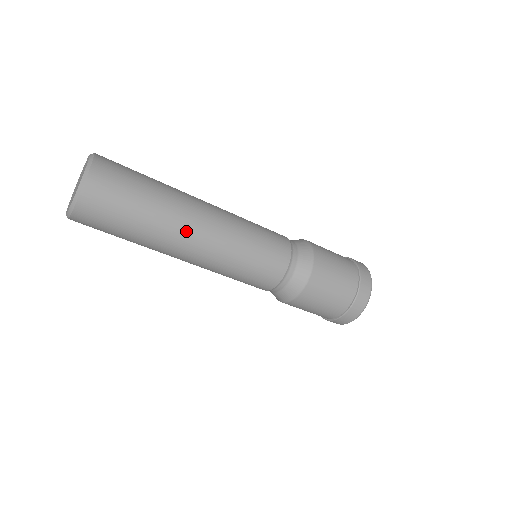
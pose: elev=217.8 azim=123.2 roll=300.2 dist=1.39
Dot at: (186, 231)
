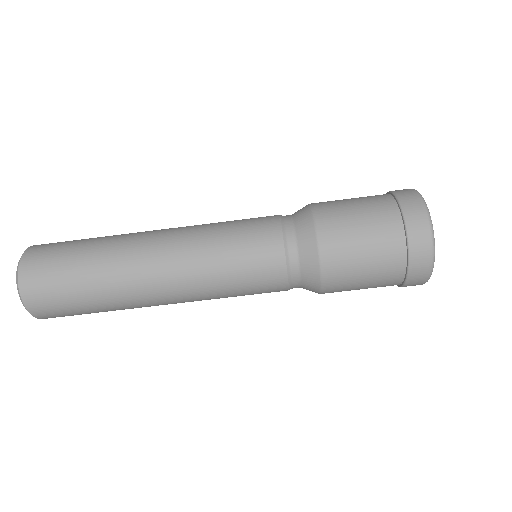
Dot at: (140, 283)
